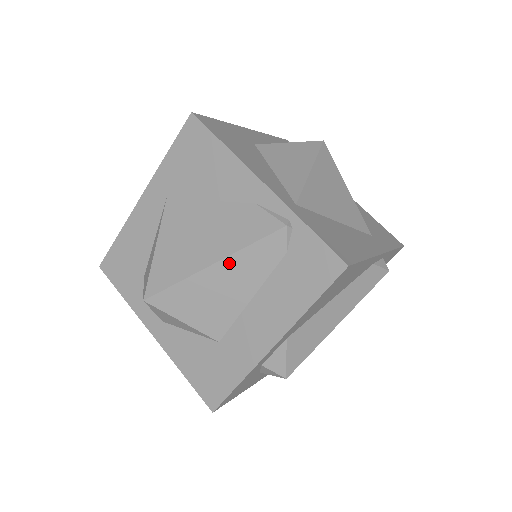
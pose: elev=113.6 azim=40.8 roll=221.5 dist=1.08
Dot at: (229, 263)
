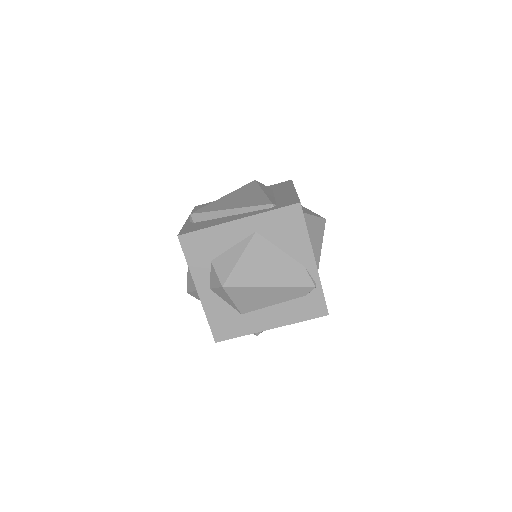
Dot at: (279, 289)
